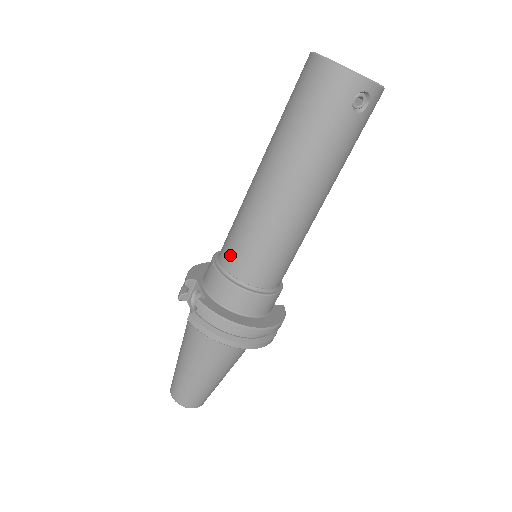
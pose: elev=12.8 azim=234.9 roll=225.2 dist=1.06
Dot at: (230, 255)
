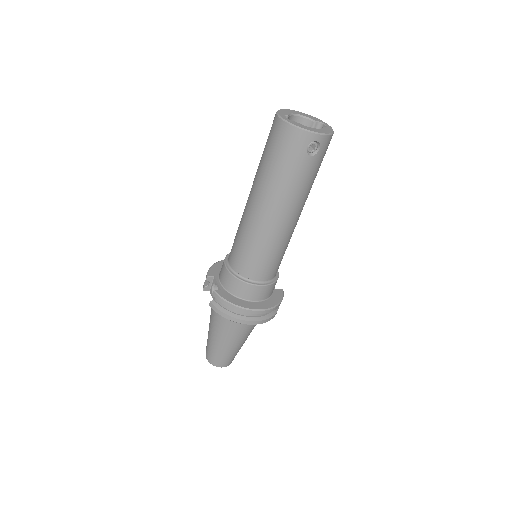
Dot at: (235, 258)
